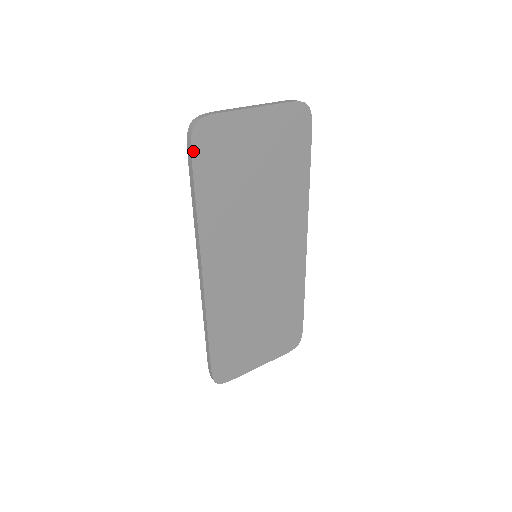
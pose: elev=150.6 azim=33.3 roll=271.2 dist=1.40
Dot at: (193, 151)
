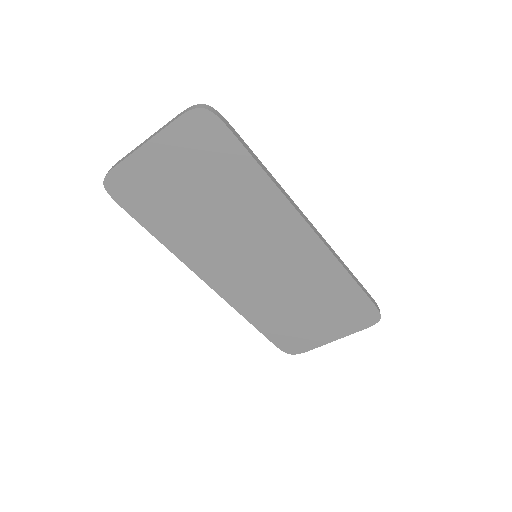
Dot at: (119, 203)
